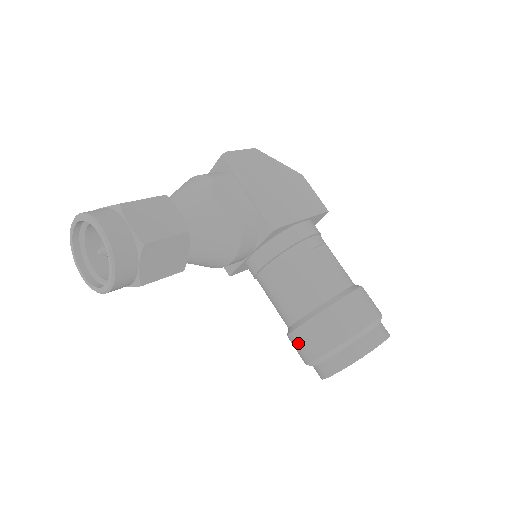
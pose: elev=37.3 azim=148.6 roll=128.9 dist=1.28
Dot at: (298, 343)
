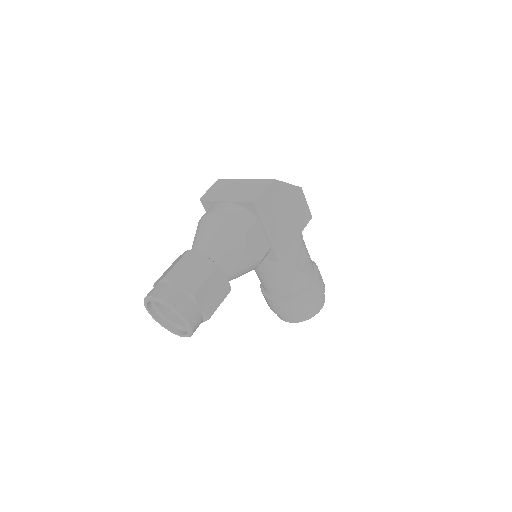
Dot at: (270, 304)
